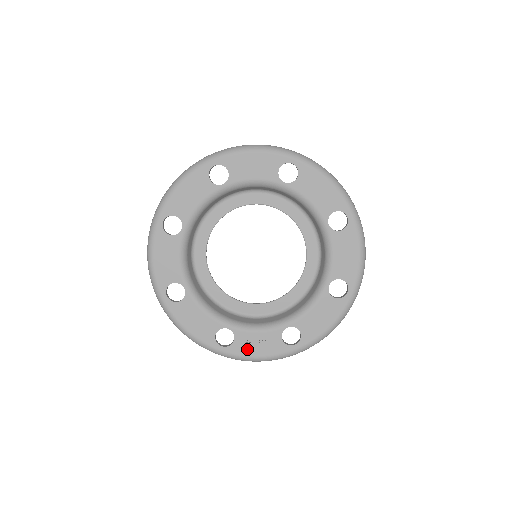
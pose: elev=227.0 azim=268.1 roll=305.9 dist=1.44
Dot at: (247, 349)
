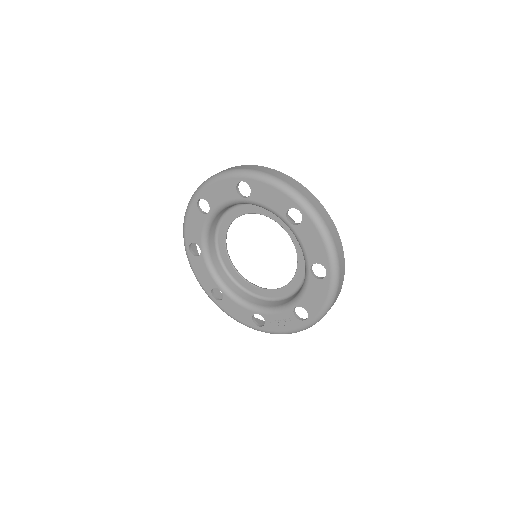
Dot at: (276, 327)
